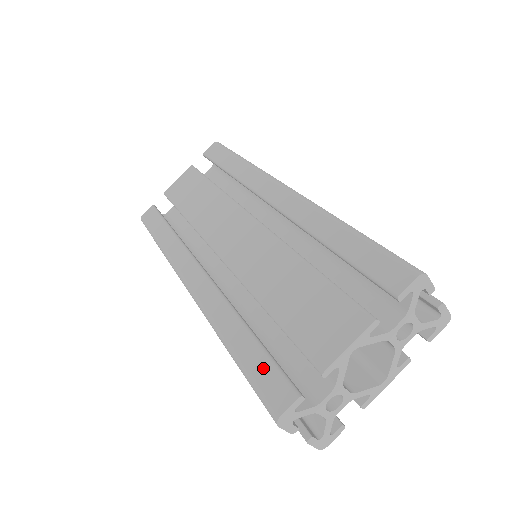
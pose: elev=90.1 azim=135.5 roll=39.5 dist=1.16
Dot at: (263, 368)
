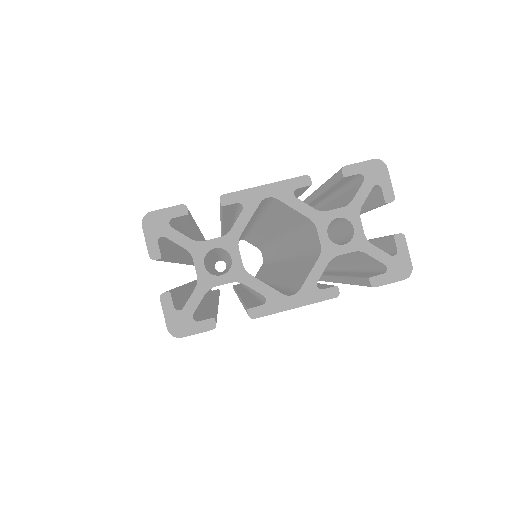
Dot at: occluded
